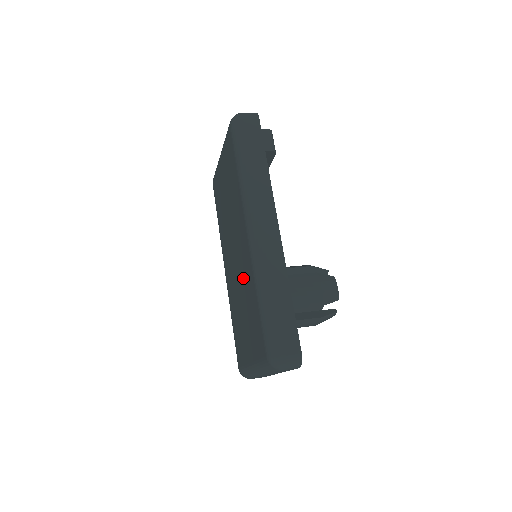
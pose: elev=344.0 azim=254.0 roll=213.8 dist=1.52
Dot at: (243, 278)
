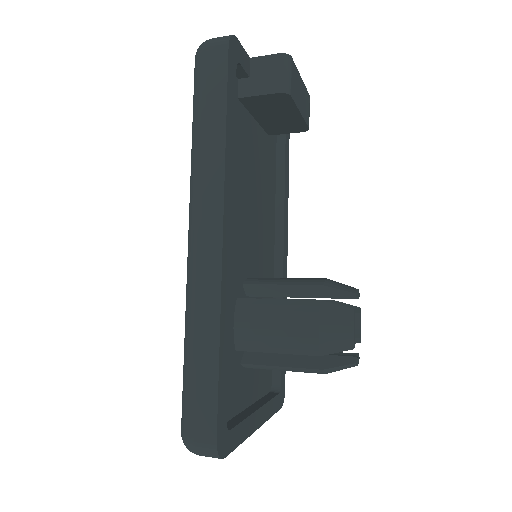
Dot at: occluded
